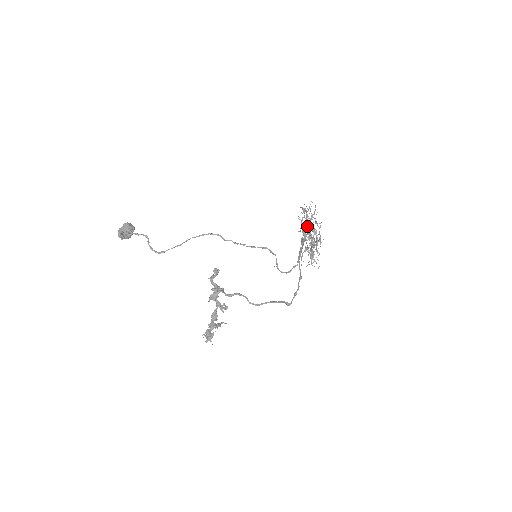
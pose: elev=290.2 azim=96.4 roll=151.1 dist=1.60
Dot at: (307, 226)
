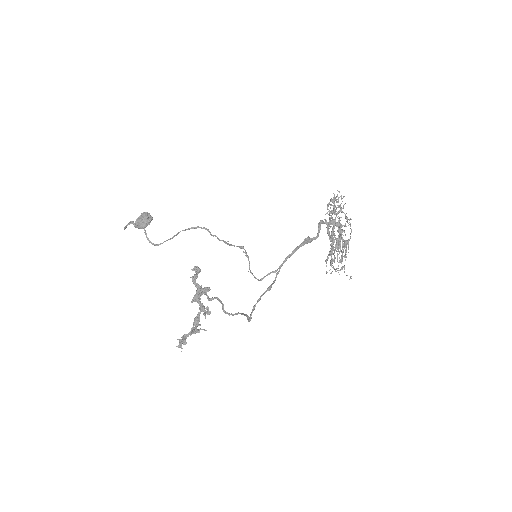
Dot at: occluded
